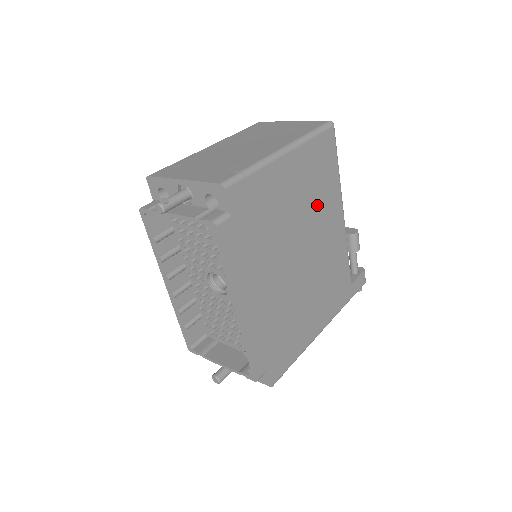
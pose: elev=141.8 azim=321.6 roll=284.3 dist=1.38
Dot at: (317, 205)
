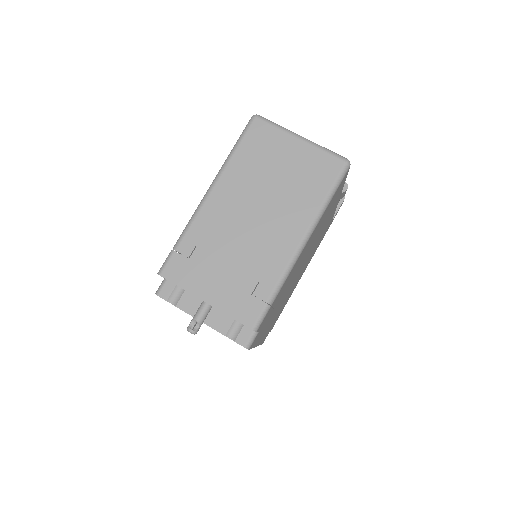
Dot at: (320, 229)
